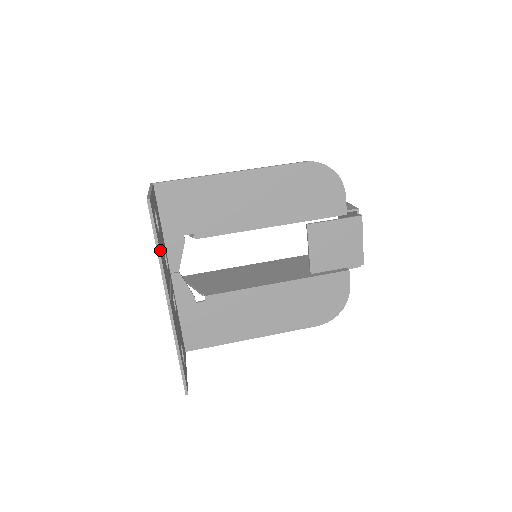
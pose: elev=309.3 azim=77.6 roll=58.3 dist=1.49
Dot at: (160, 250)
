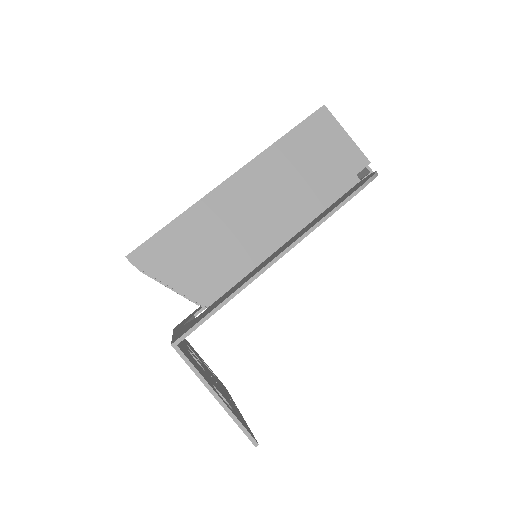
Dot at: occluded
